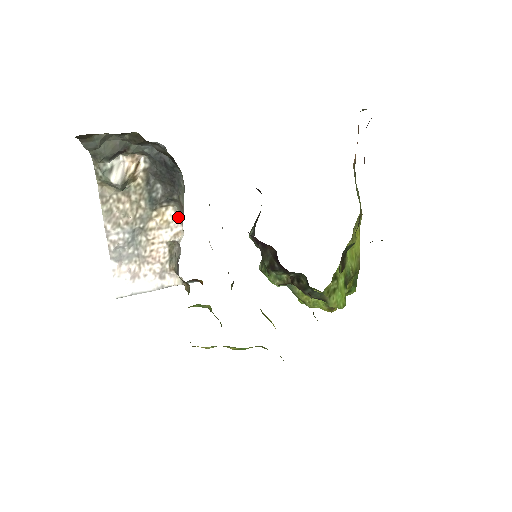
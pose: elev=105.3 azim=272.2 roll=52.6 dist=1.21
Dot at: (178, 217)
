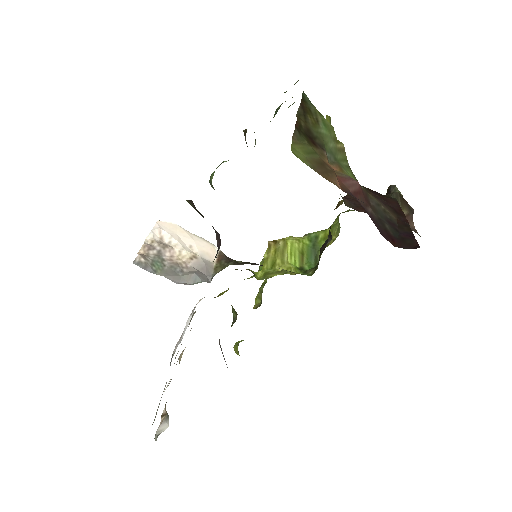
Dot at: occluded
